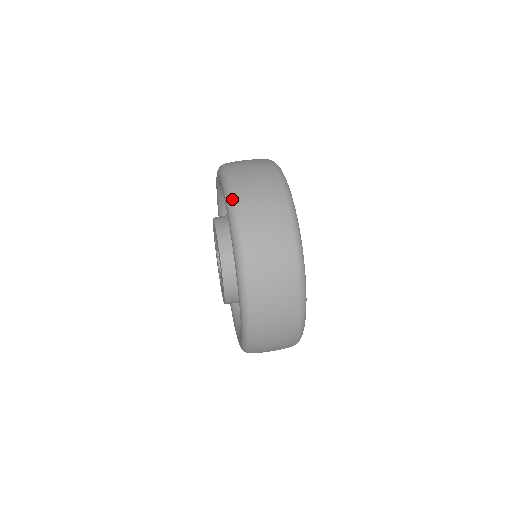
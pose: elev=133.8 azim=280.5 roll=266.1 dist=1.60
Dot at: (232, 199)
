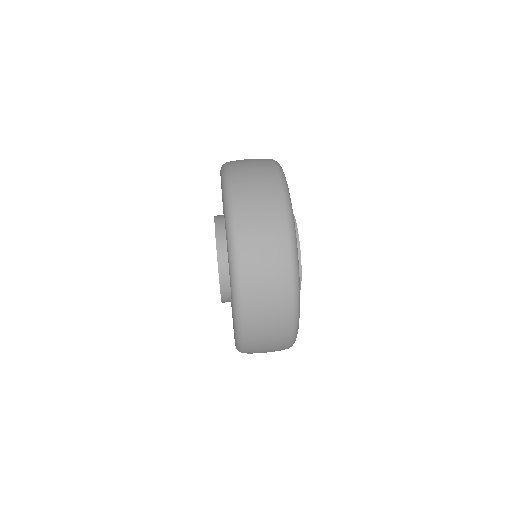
Dot at: (226, 168)
